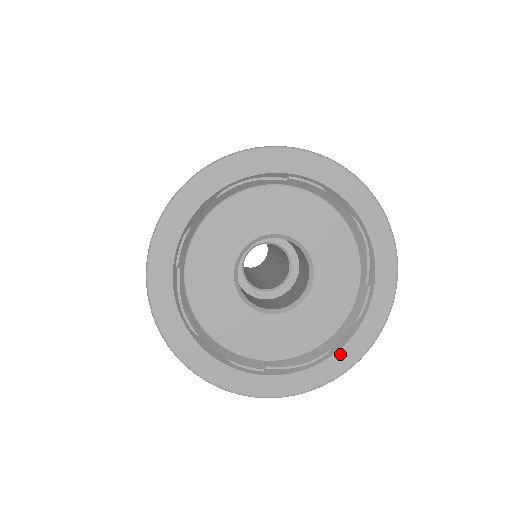
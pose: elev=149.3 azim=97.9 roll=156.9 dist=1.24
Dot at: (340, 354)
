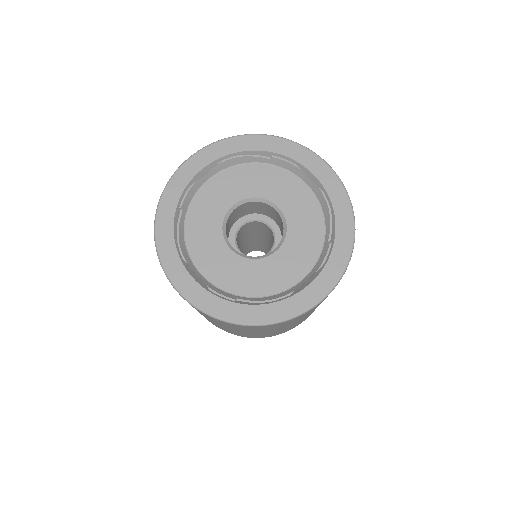
Dot at: (301, 295)
